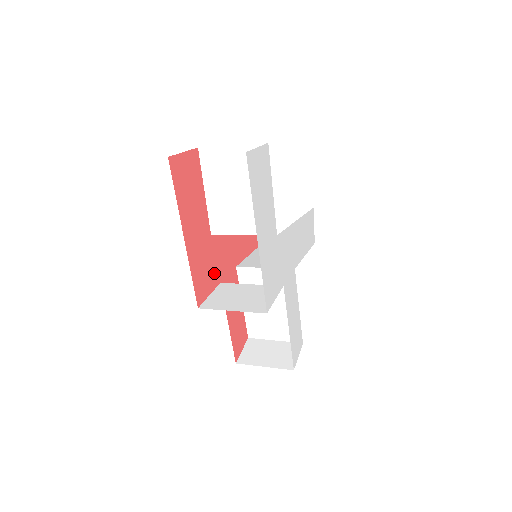
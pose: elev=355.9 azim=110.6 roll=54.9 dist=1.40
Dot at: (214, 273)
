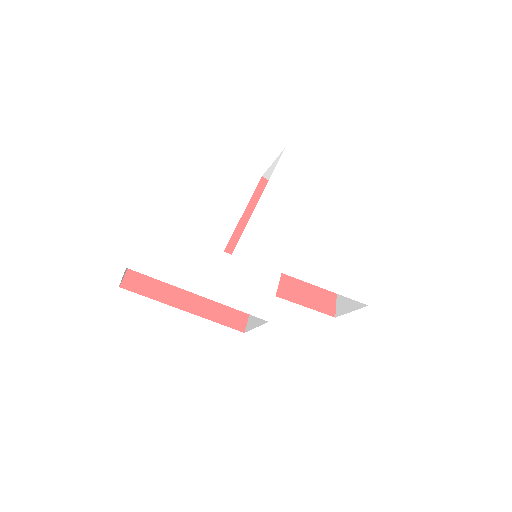
Dot at: occluded
